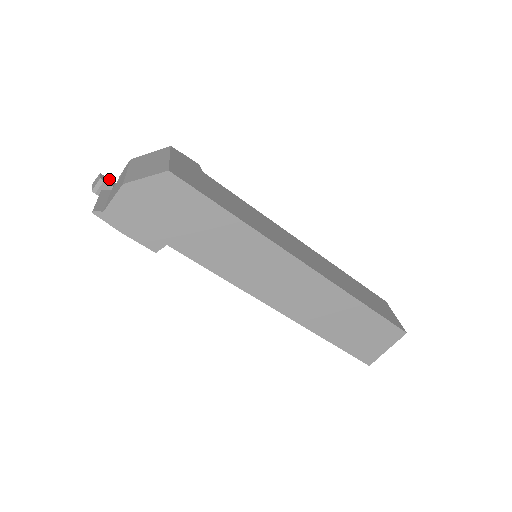
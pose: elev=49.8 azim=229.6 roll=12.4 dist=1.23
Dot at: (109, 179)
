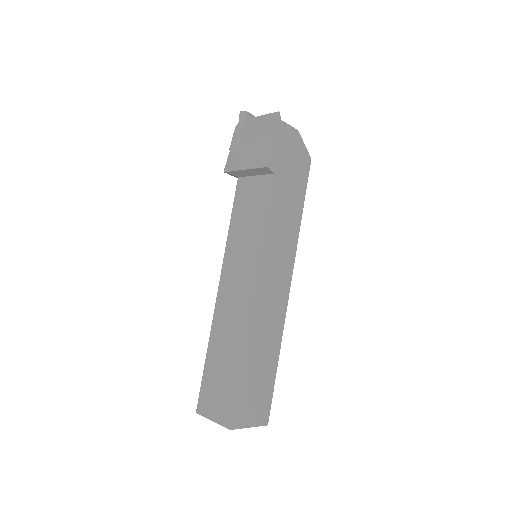
Dot at: occluded
